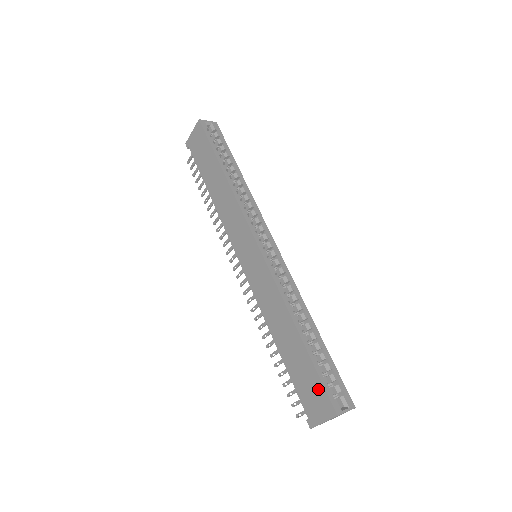
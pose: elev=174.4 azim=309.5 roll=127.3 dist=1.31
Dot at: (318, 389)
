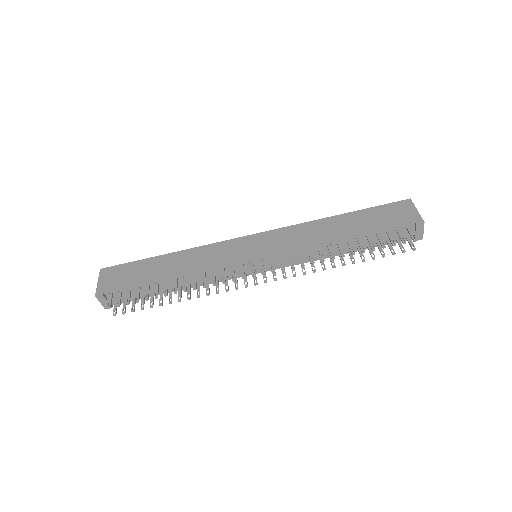
Dot at: (388, 208)
